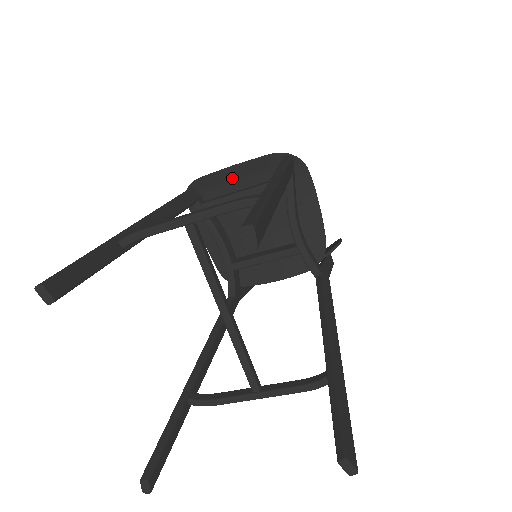
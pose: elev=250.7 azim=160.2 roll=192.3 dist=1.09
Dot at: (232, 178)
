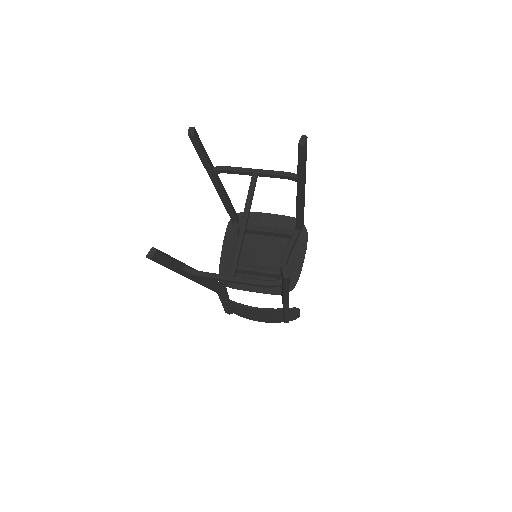
Dot at: (264, 221)
